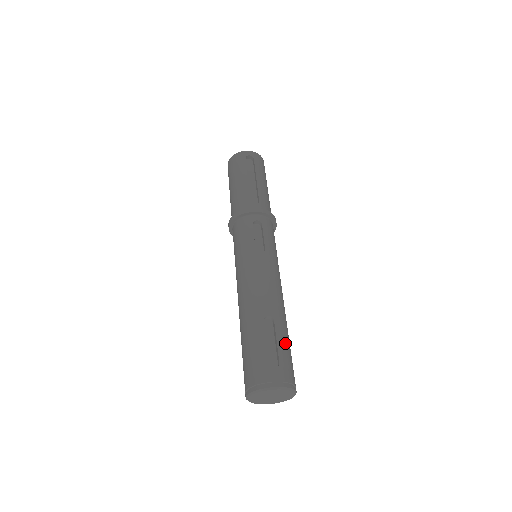
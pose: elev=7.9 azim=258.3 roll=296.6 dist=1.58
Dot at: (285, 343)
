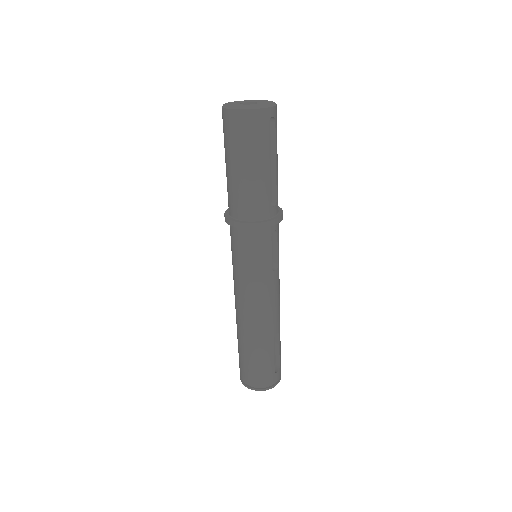
Dot at: (280, 345)
